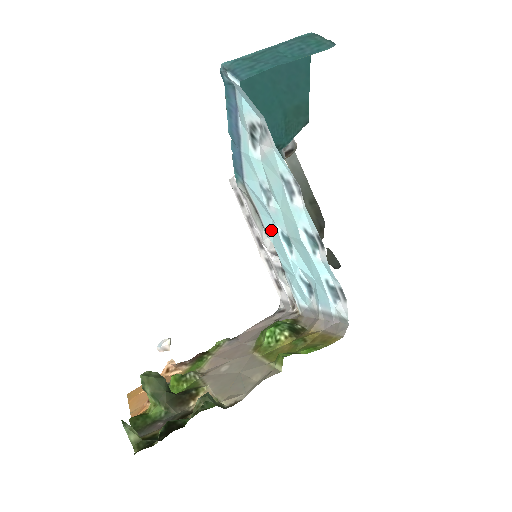
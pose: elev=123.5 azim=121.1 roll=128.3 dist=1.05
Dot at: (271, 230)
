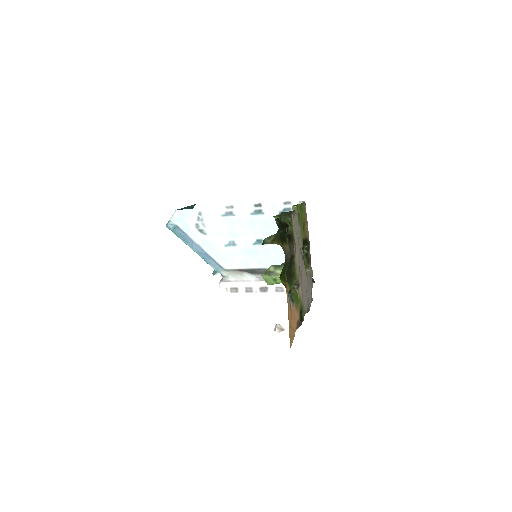
Dot at: (253, 260)
